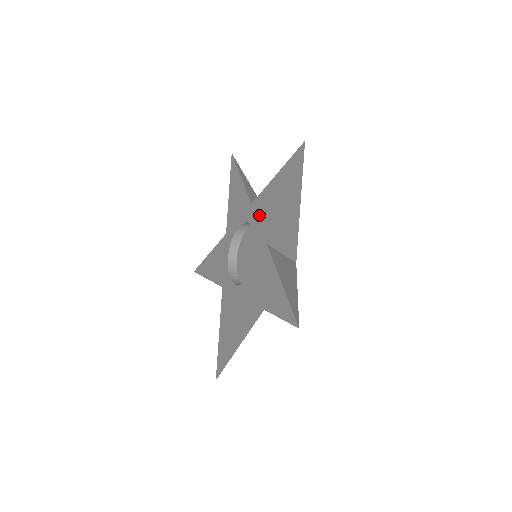
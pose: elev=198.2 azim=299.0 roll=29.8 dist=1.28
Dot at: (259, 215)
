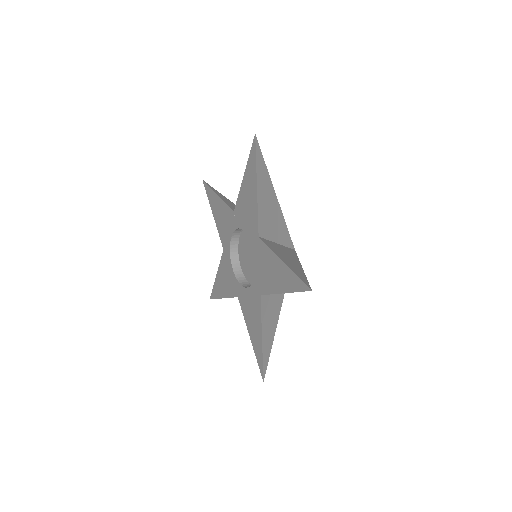
Dot at: (261, 262)
